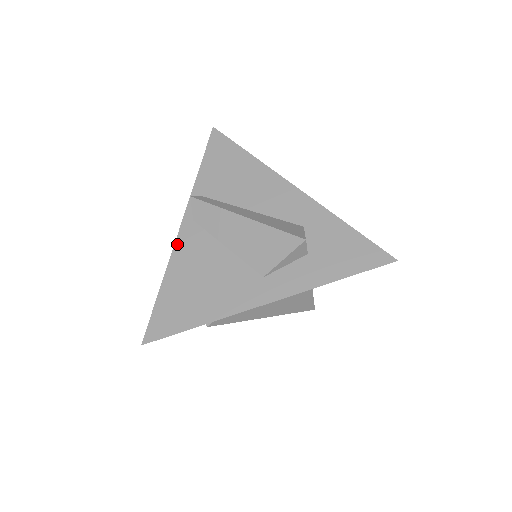
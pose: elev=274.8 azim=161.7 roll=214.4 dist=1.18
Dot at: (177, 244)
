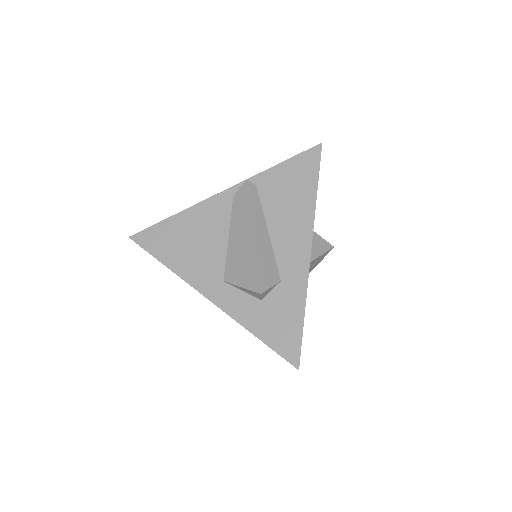
Dot at: (208, 200)
